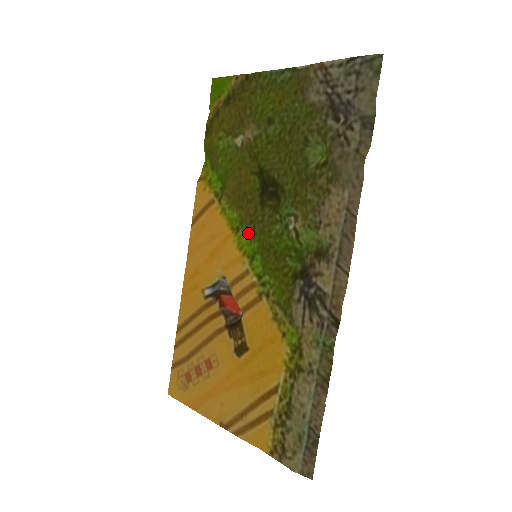
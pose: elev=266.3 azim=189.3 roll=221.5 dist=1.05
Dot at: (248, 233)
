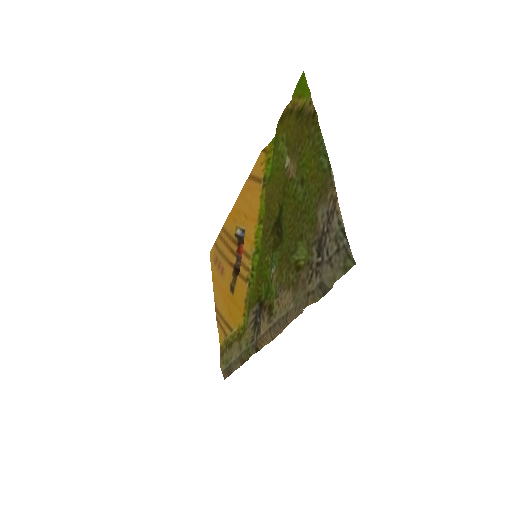
Dot at: occluded
